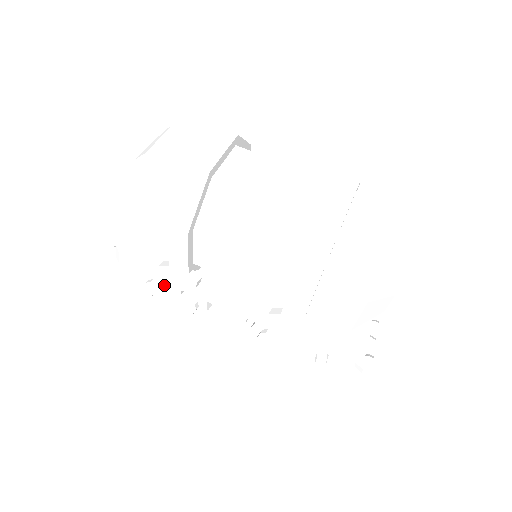
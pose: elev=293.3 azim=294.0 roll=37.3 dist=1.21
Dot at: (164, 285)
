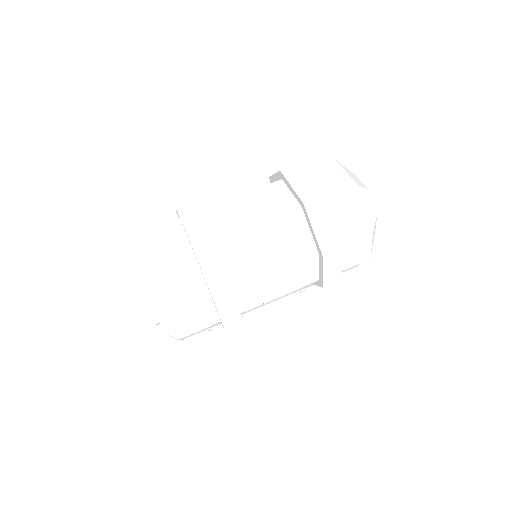
Dot at: occluded
